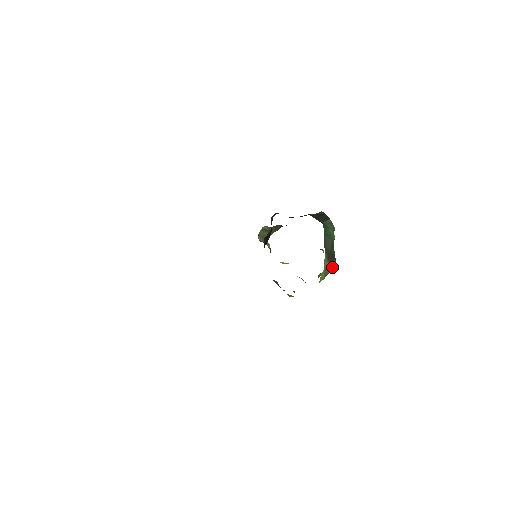
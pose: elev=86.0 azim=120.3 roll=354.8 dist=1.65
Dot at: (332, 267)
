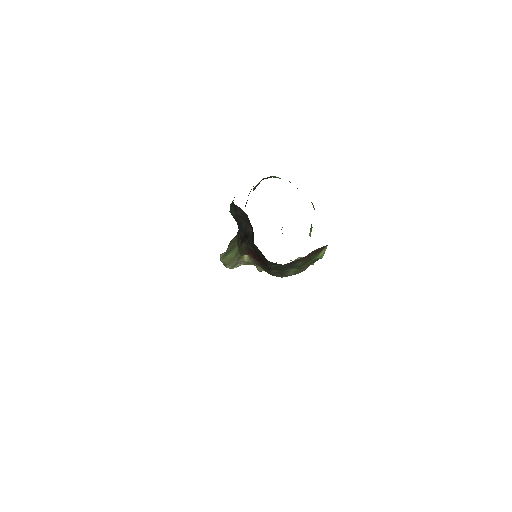
Dot at: occluded
